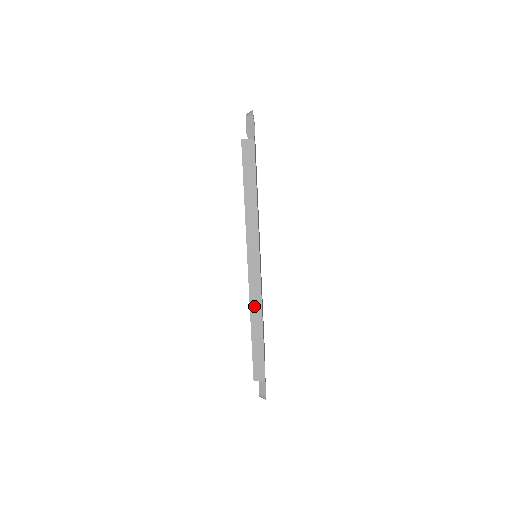
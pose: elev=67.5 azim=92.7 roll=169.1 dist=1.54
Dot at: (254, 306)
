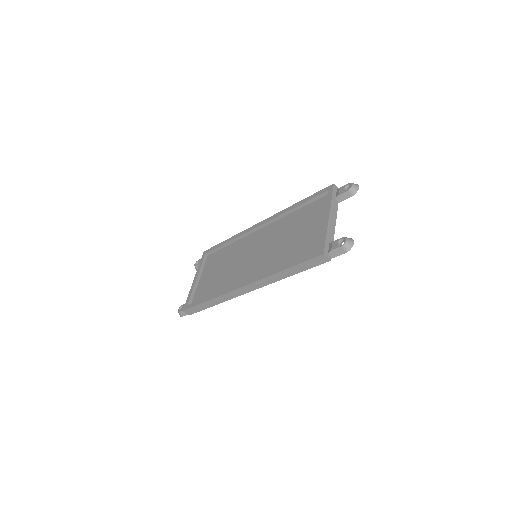
Dot at: (223, 297)
